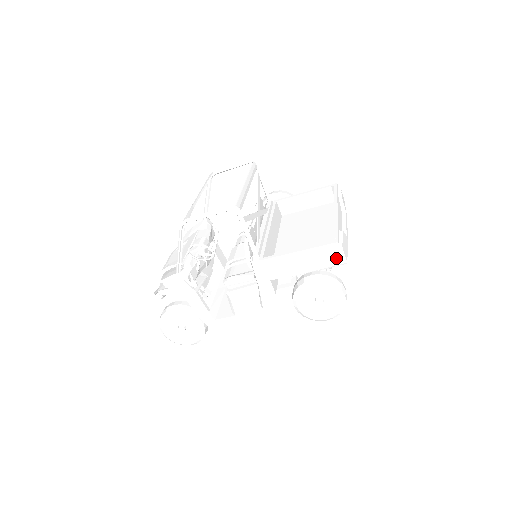
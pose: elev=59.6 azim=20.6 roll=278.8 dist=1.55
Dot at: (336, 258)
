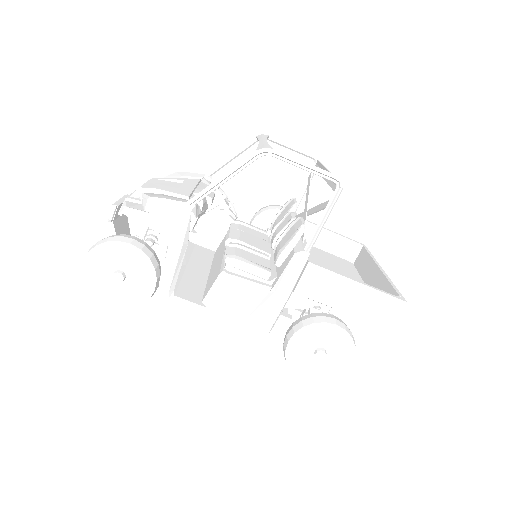
Dot at: (390, 318)
